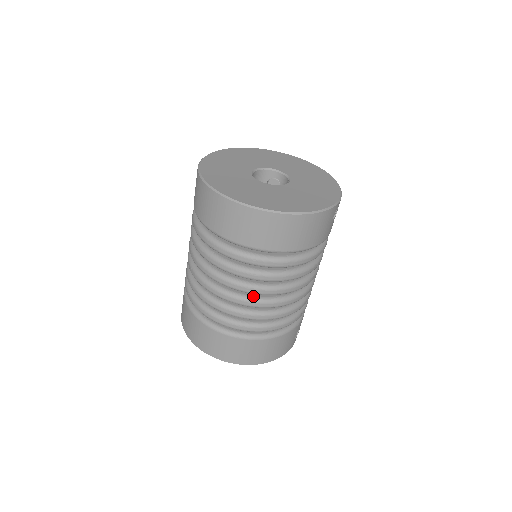
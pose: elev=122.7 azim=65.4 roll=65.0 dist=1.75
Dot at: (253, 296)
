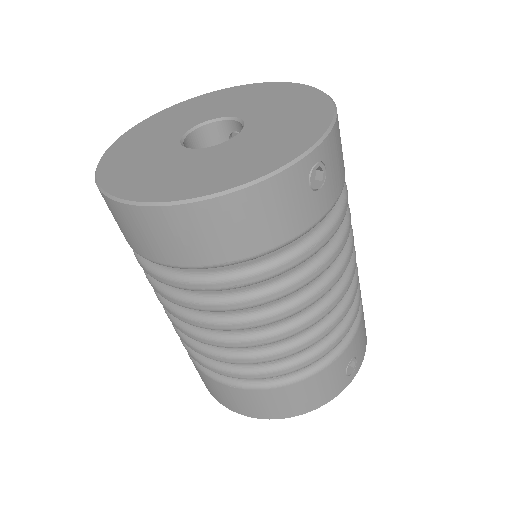
Dot at: (219, 331)
